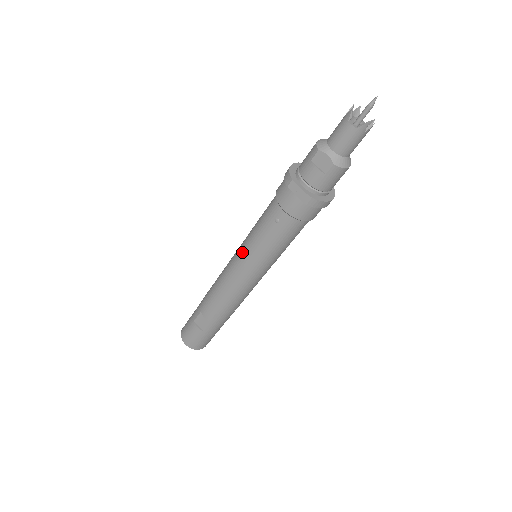
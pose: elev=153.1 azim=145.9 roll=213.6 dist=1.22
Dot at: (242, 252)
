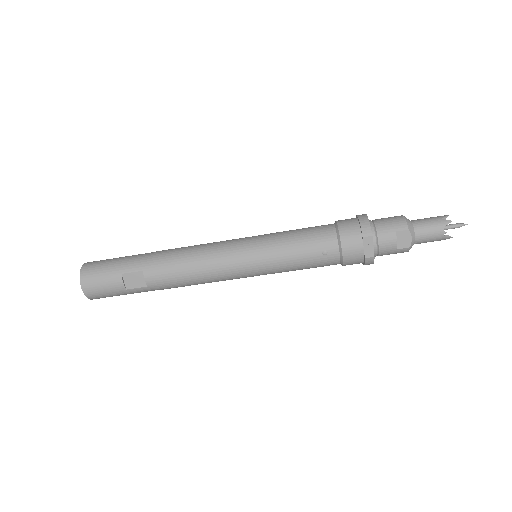
Dot at: (258, 251)
